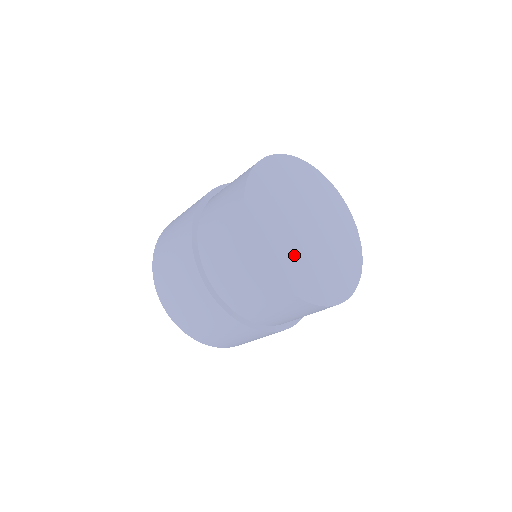
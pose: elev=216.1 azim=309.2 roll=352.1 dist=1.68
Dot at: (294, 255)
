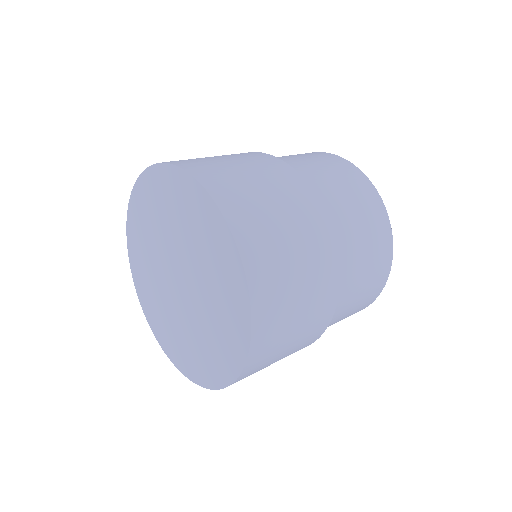
Dot at: occluded
